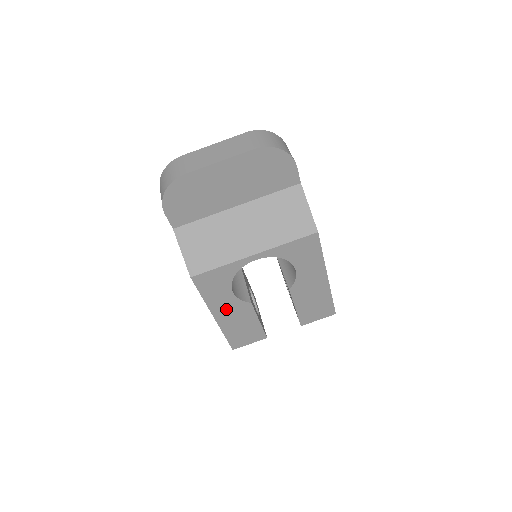
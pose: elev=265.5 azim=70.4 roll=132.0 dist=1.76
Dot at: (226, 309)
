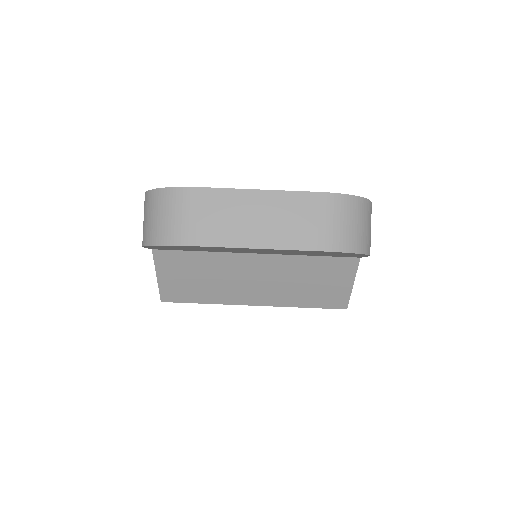
Dot at: occluded
